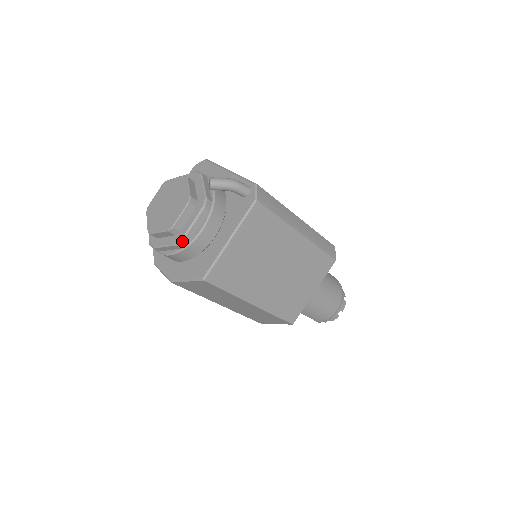
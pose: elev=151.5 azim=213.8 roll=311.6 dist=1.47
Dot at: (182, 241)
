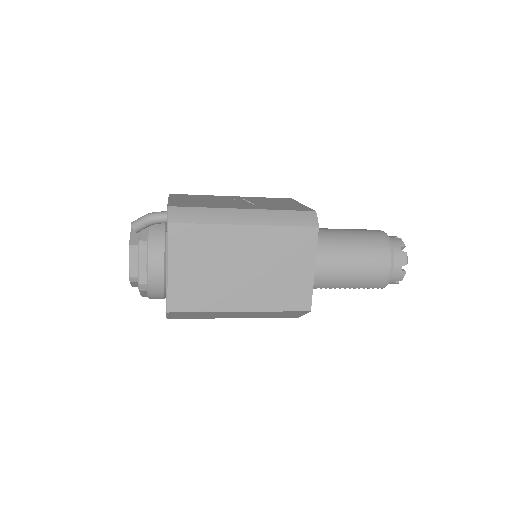
Dot at: (140, 286)
